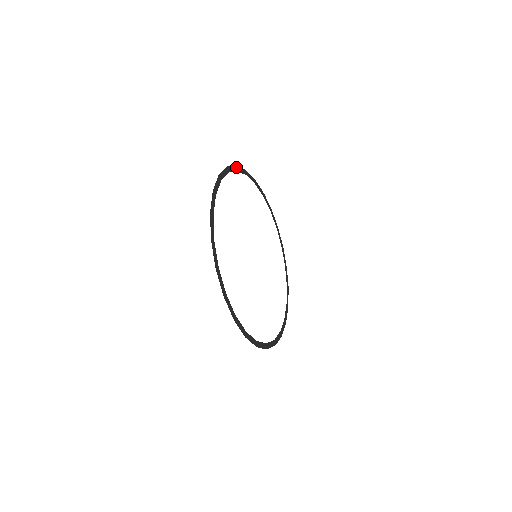
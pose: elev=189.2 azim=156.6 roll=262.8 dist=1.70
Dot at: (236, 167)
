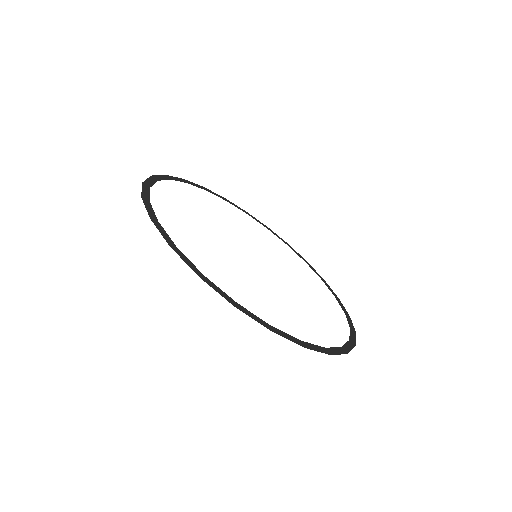
Dot at: (204, 188)
